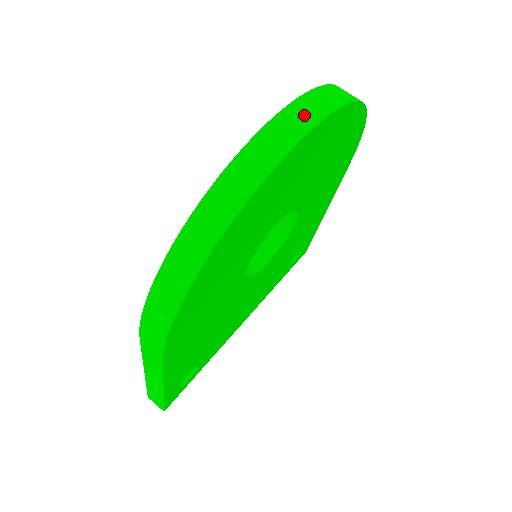
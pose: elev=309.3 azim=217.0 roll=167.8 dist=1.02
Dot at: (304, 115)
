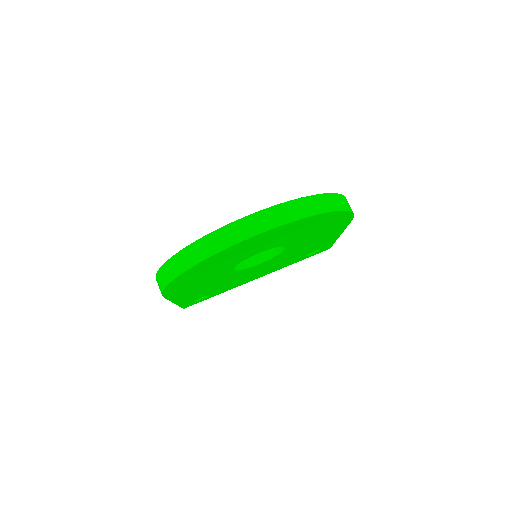
Dot at: (259, 223)
